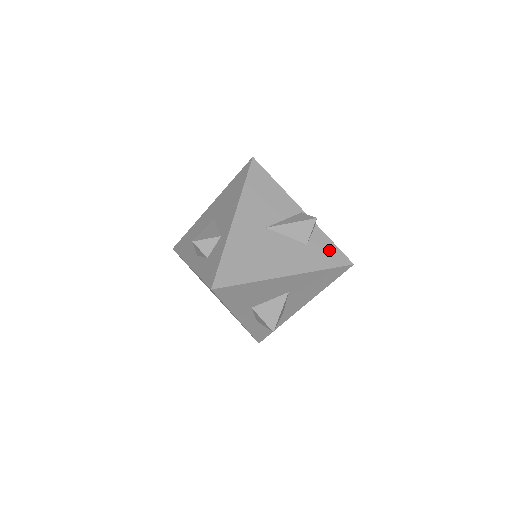
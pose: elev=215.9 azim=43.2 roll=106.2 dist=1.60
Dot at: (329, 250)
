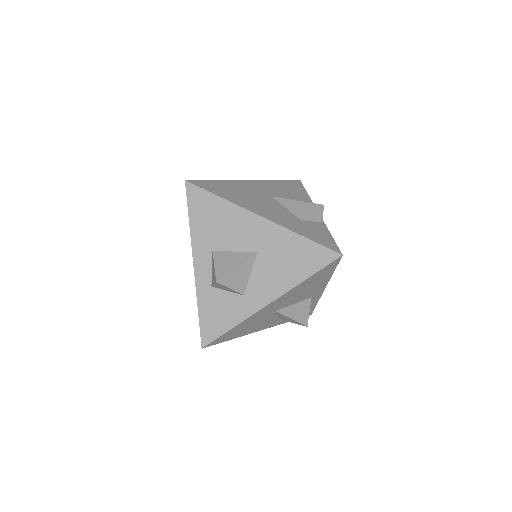
Dot at: (323, 235)
